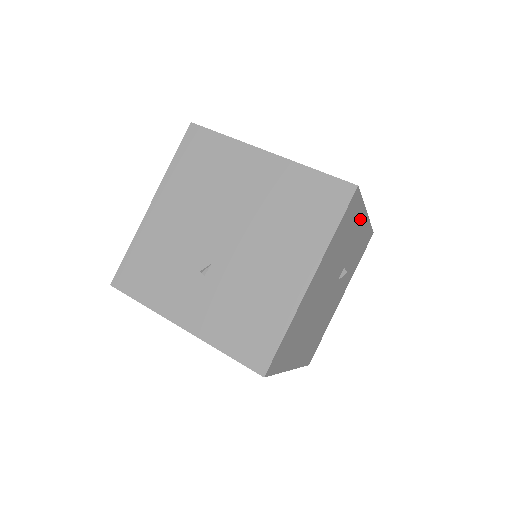
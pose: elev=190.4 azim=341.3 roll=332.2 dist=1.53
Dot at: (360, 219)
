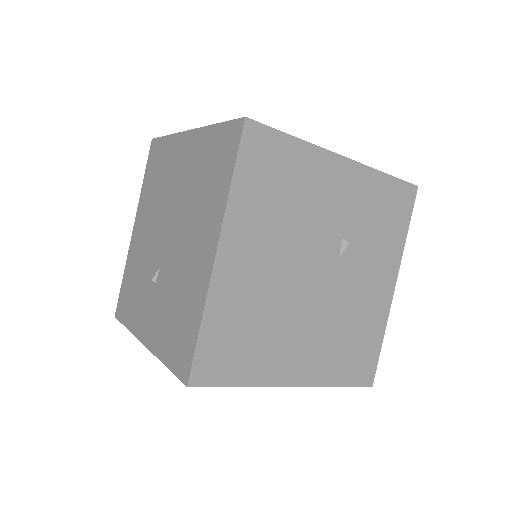
Dot at: (322, 165)
